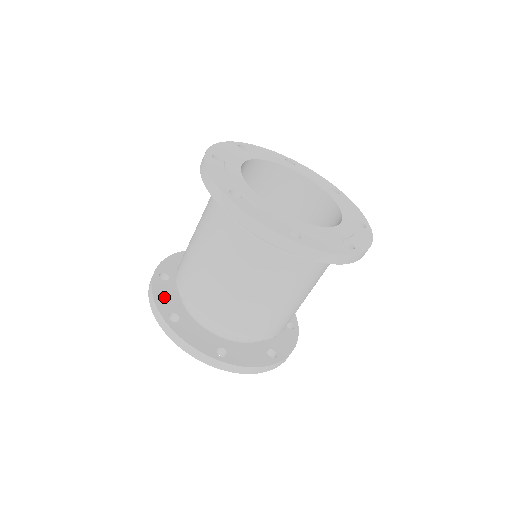
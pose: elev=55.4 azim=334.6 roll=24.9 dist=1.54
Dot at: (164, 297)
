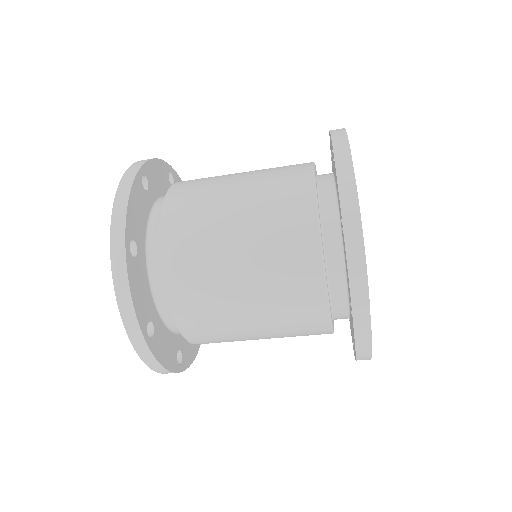
Dot at: (136, 211)
